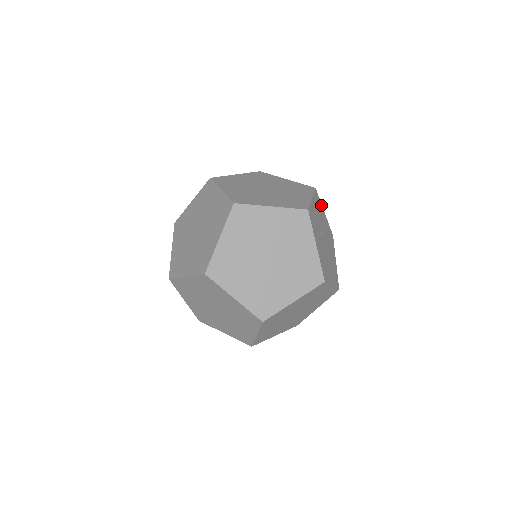
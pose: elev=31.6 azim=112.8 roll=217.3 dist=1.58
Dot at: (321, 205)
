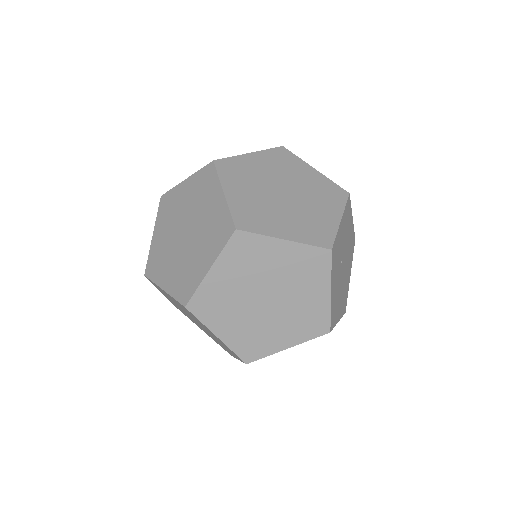
Dot at: (351, 211)
